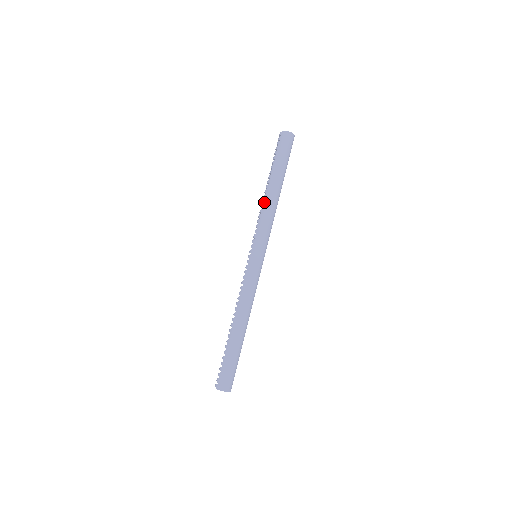
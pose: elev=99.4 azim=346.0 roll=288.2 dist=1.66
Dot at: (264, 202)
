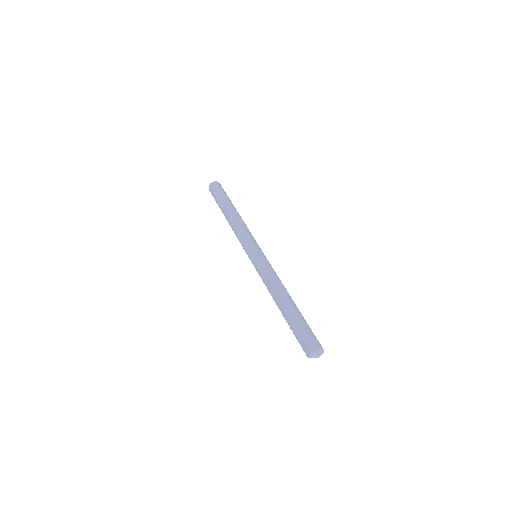
Dot at: (231, 225)
